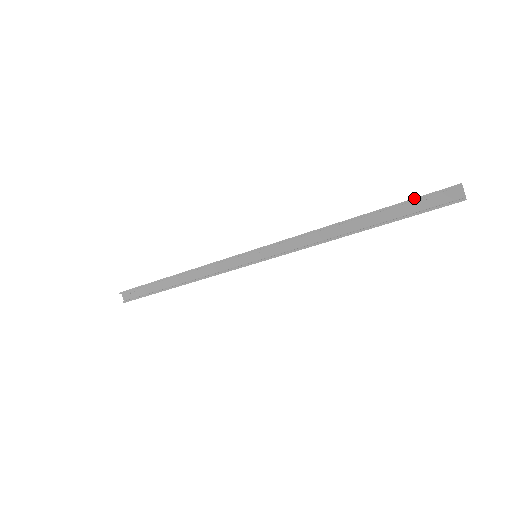
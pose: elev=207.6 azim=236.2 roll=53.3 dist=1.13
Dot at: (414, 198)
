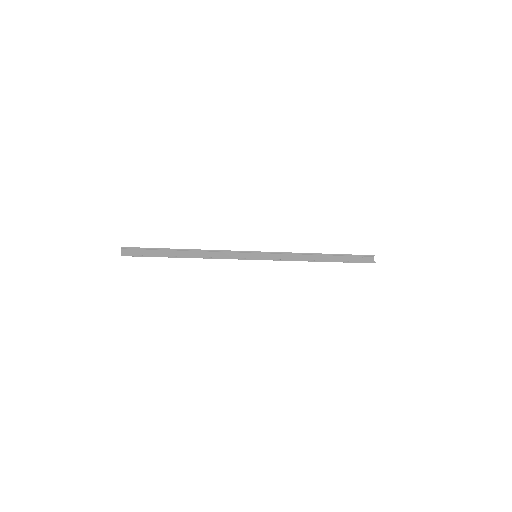
Dot at: occluded
